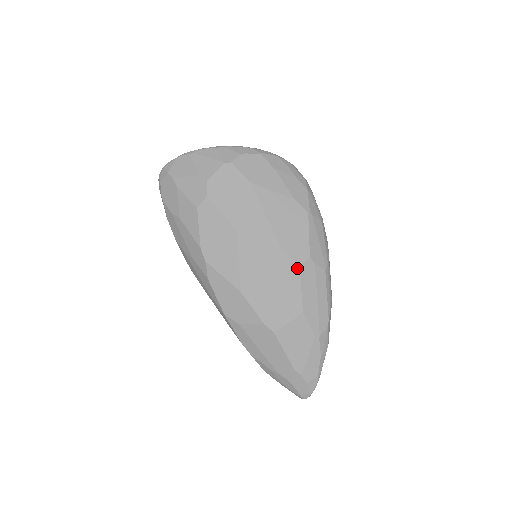
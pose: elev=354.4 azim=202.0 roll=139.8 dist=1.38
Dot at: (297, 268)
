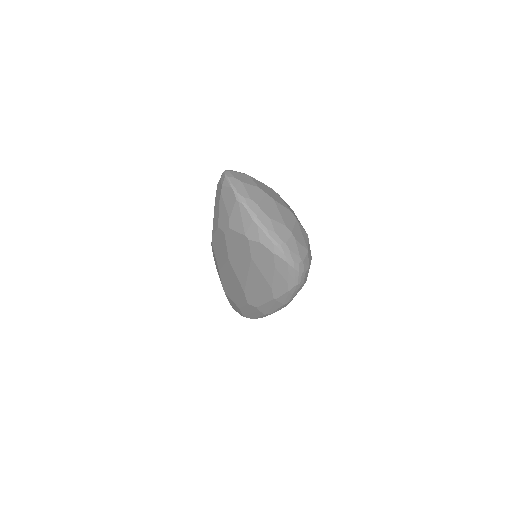
Dot at: (246, 302)
